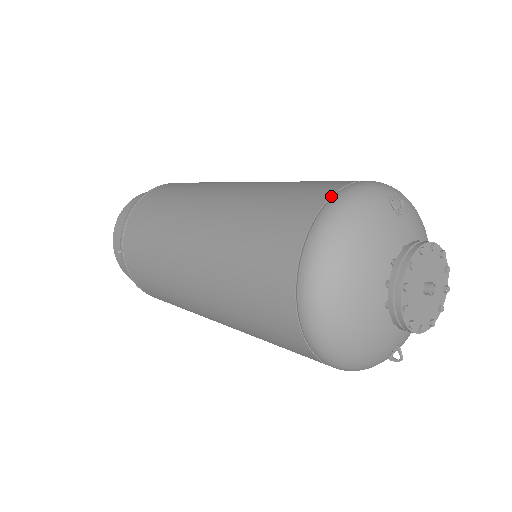
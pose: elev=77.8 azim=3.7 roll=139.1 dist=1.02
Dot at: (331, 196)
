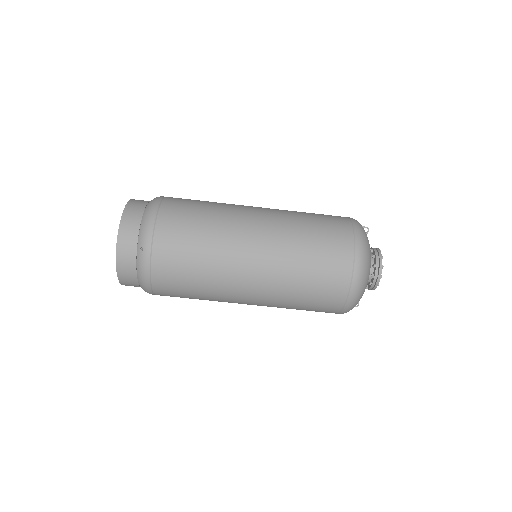
Dot at: (351, 223)
